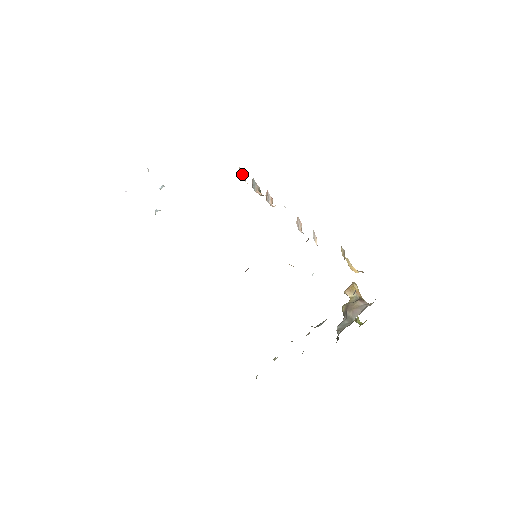
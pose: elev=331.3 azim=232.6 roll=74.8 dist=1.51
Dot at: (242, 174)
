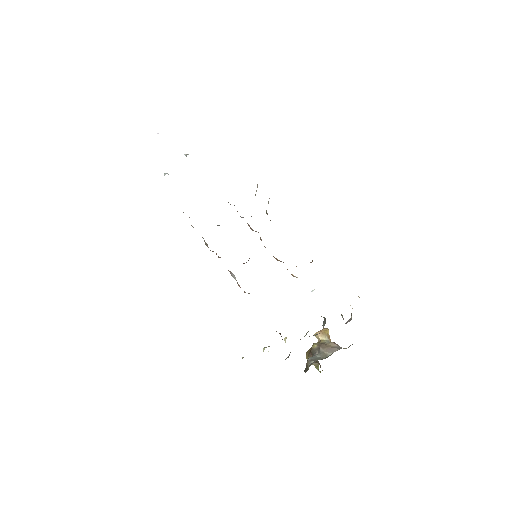
Dot at: (256, 190)
